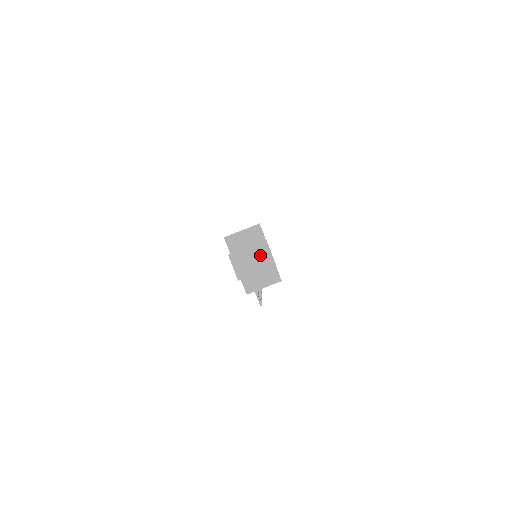
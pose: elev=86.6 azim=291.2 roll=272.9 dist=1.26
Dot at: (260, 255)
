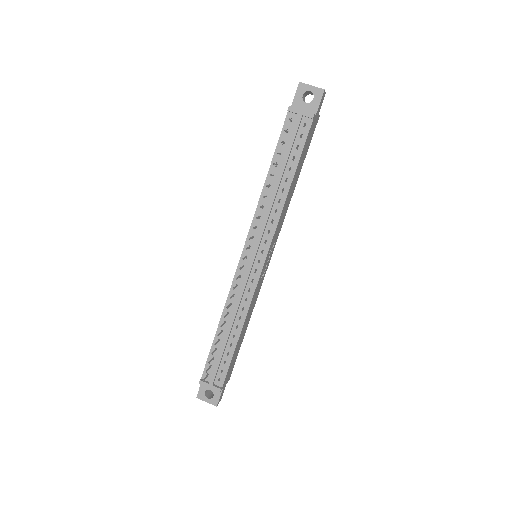
Dot at: occluded
